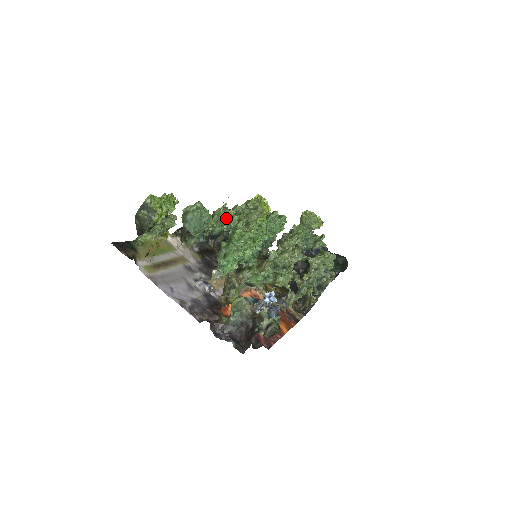
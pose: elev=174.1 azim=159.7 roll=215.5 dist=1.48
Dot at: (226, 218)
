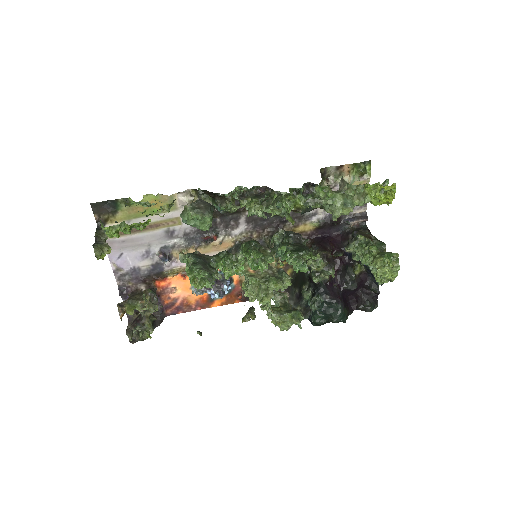
Dot at: occluded
